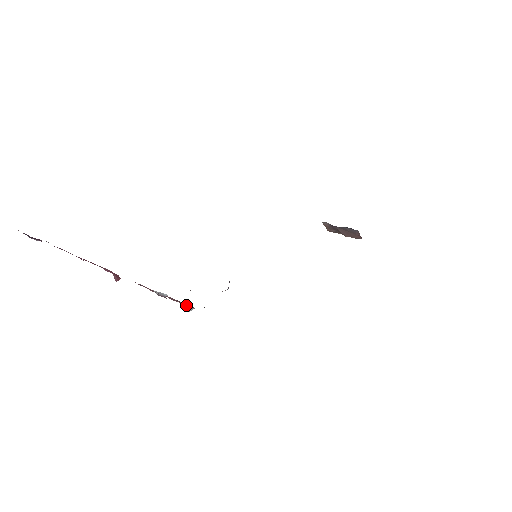
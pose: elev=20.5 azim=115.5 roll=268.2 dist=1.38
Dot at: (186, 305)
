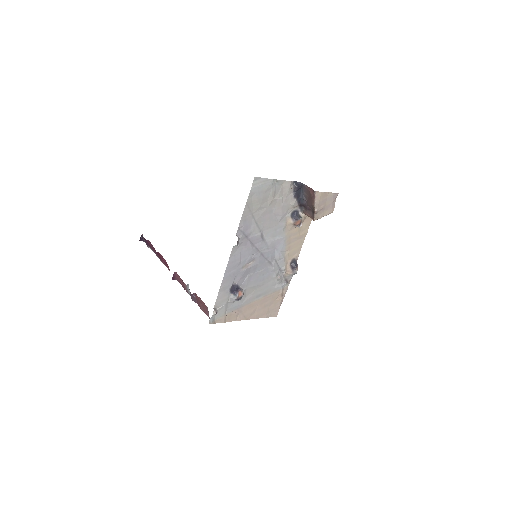
Dot at: occluded
